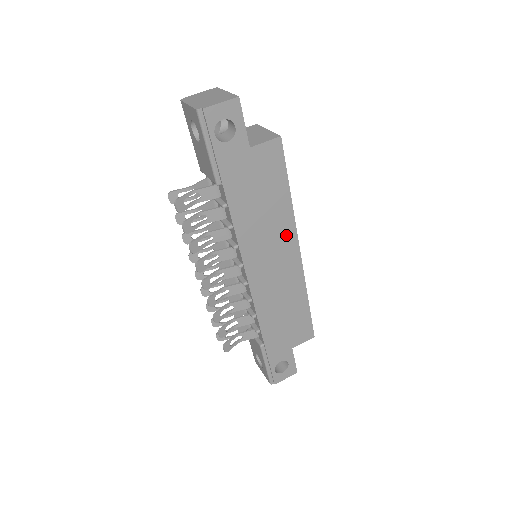
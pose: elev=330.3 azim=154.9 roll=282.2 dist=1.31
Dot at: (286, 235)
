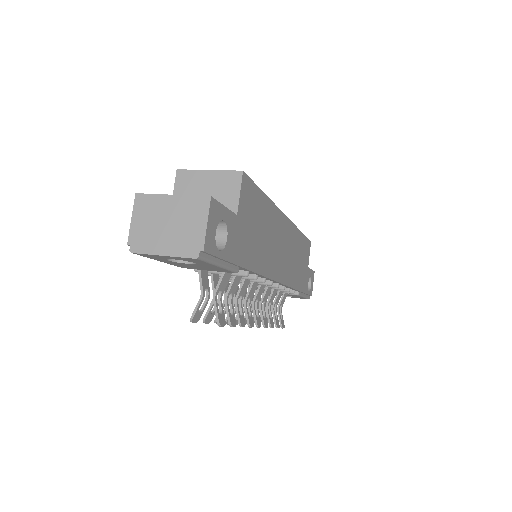
Dot at: (278, 223)
